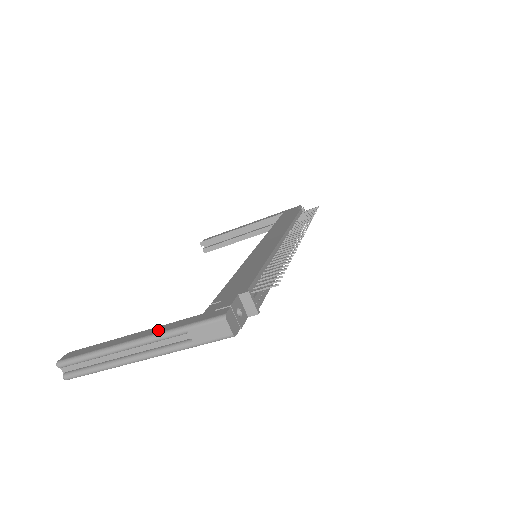
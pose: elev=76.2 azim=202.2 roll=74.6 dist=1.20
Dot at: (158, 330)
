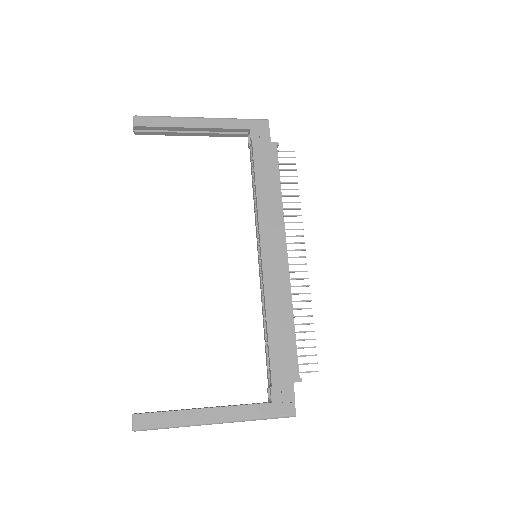
Dot at: (237, 415)
